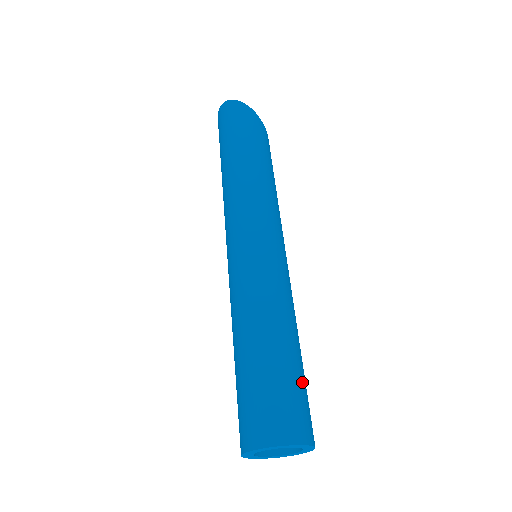
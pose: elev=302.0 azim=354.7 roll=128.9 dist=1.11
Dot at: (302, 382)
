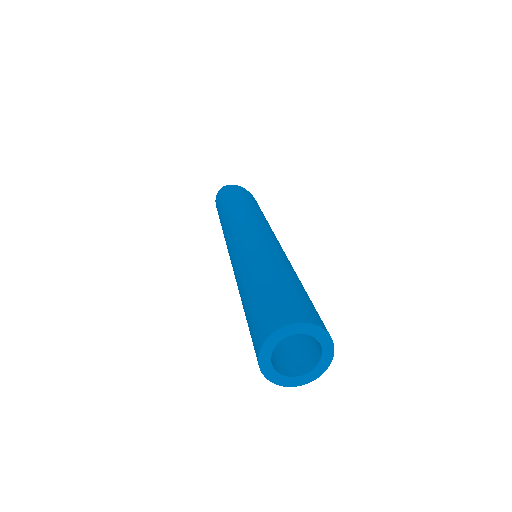
Dot at: (308, 298)
